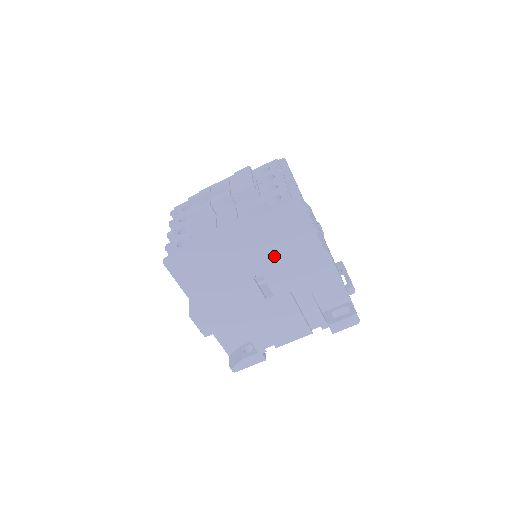
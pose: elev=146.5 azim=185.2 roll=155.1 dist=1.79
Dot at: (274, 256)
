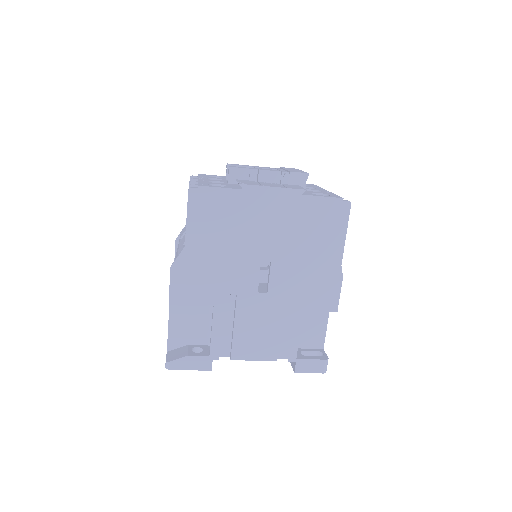
Dot at: (294, 247)
